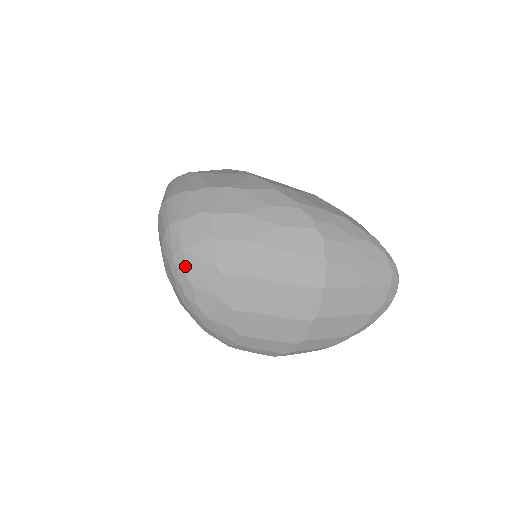
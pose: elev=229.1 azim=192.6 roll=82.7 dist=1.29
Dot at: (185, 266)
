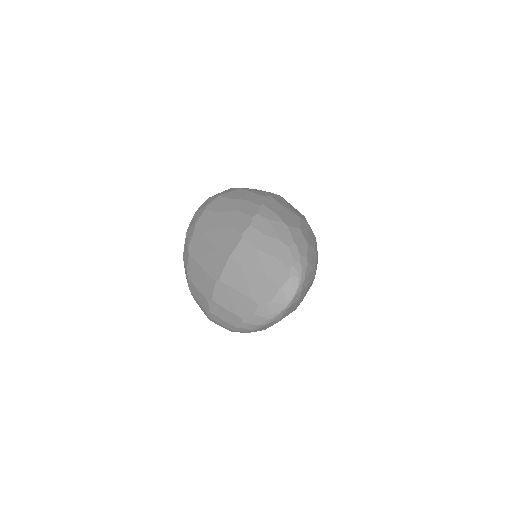
Dot at: (191, 222)
